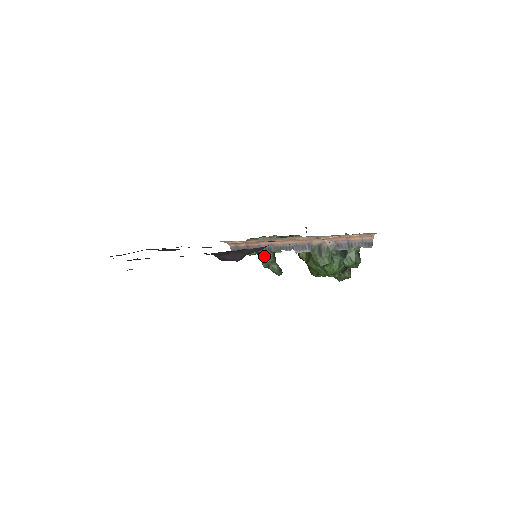
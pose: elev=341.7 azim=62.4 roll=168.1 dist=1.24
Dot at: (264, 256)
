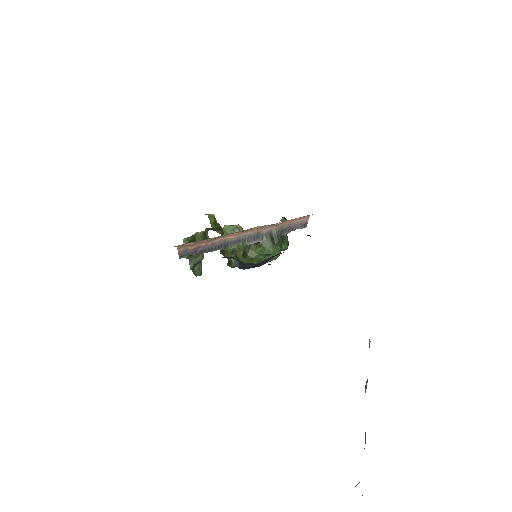
Dot at: (196, 256)
